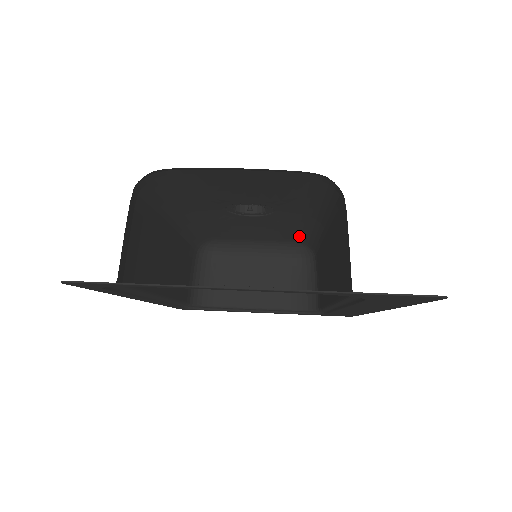
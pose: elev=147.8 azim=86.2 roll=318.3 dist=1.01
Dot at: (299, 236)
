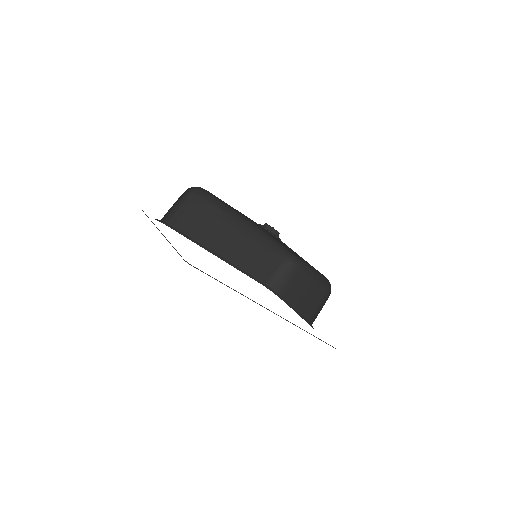
Dot at: occluded
